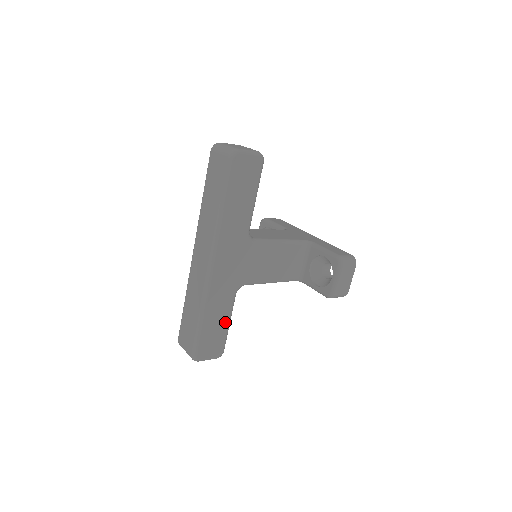
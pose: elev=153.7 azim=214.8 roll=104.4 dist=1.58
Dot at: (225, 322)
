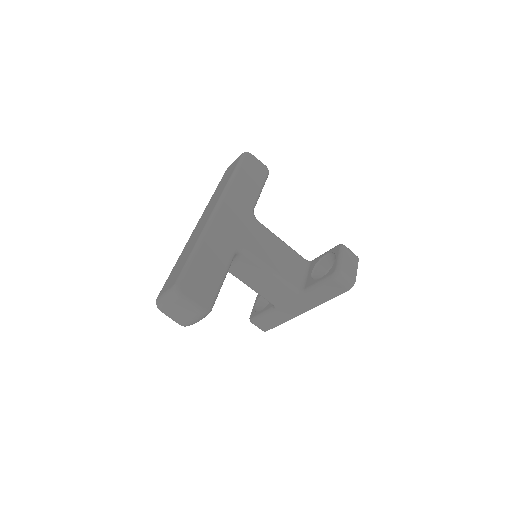
Dot at: (219, 272)
